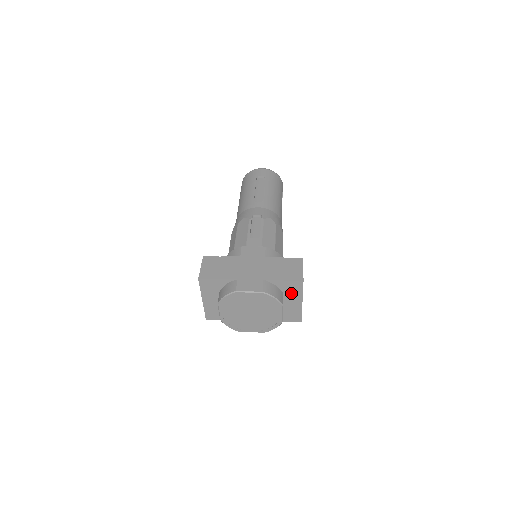
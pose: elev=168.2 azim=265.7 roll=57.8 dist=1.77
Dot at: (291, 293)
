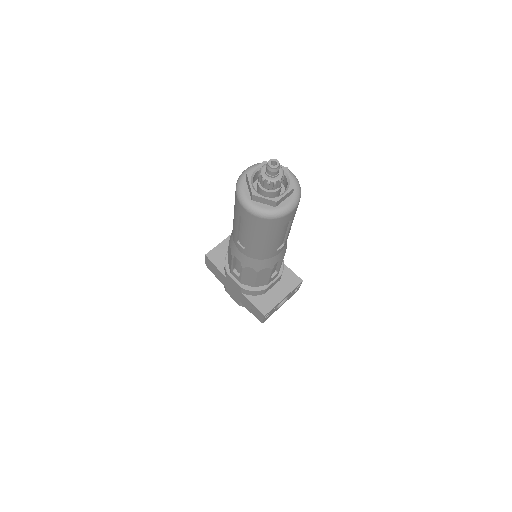
Dot at: occluded
